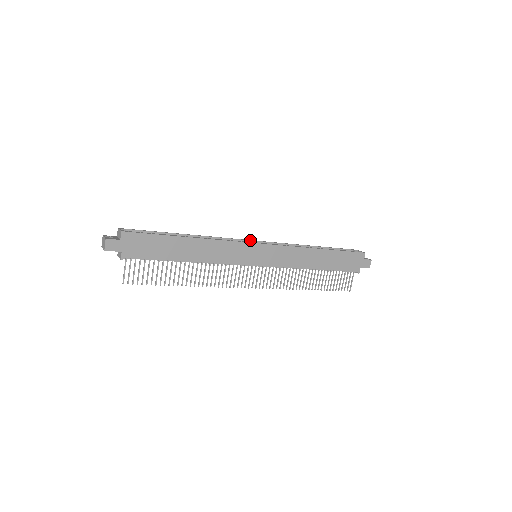
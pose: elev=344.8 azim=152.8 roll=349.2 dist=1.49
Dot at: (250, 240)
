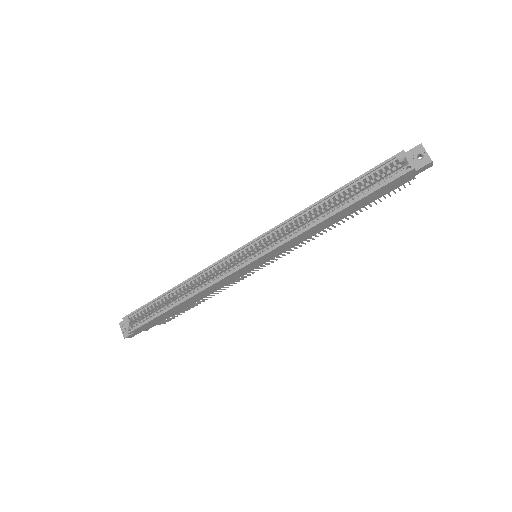
Dot at: (238, 250)
